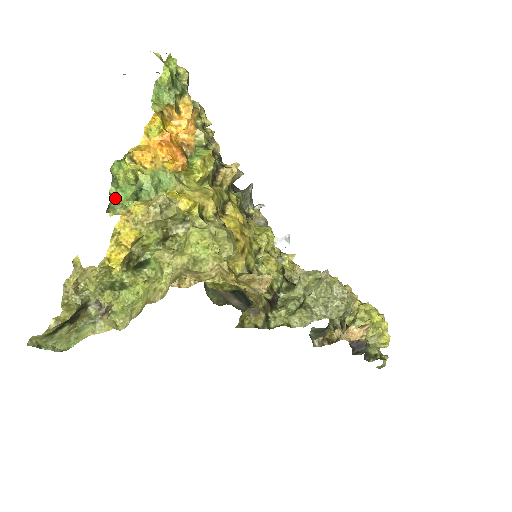
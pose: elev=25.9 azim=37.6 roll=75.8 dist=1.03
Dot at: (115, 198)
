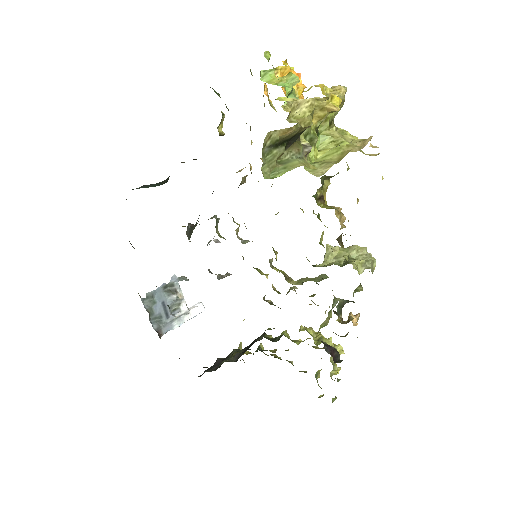
Dot at: occluded
